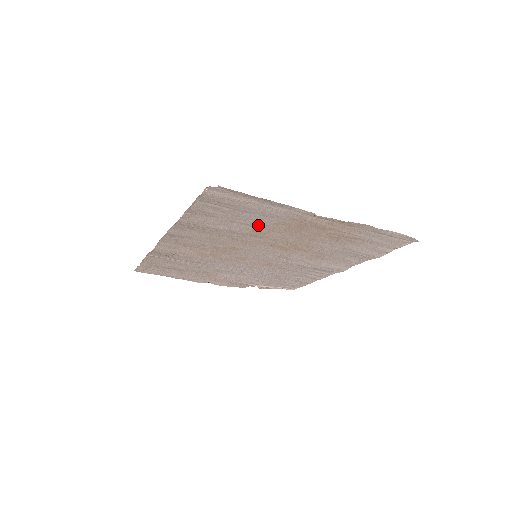
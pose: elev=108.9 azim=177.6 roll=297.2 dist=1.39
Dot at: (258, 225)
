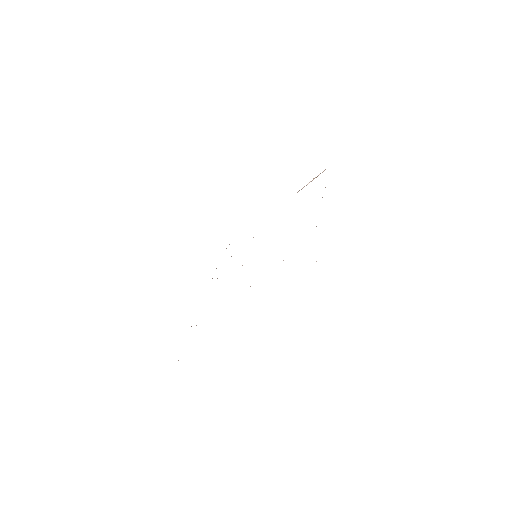
Dot at: occluded
